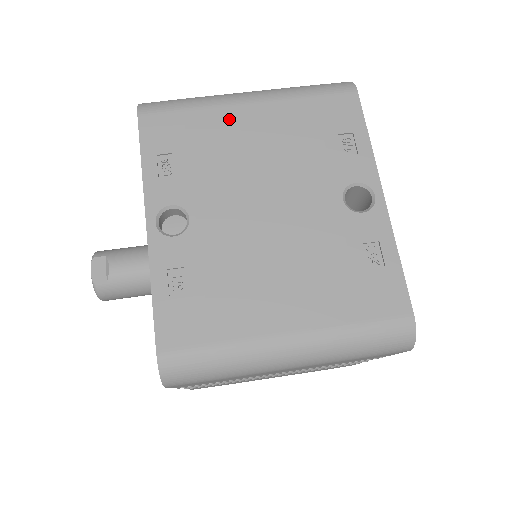
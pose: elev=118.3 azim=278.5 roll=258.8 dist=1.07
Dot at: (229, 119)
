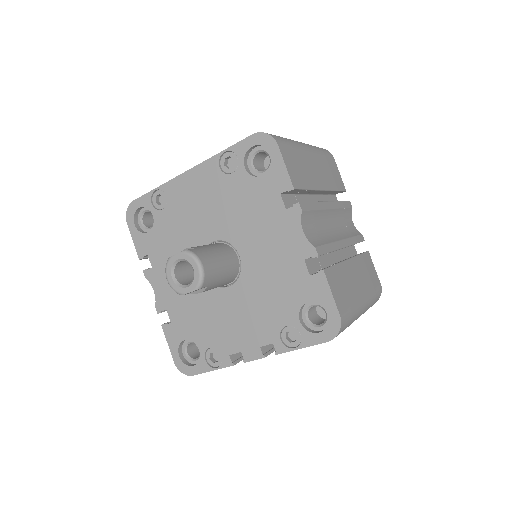
Dot at: occluded
